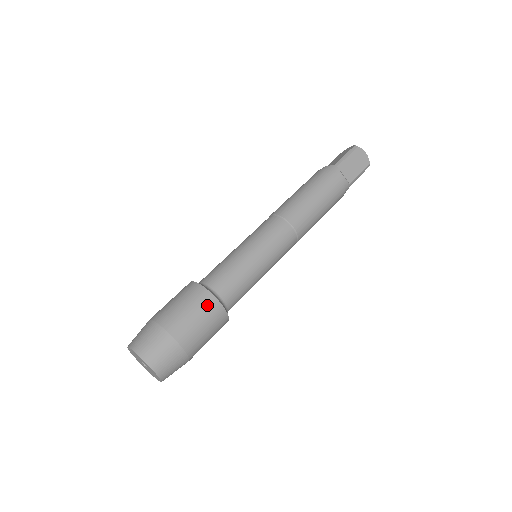
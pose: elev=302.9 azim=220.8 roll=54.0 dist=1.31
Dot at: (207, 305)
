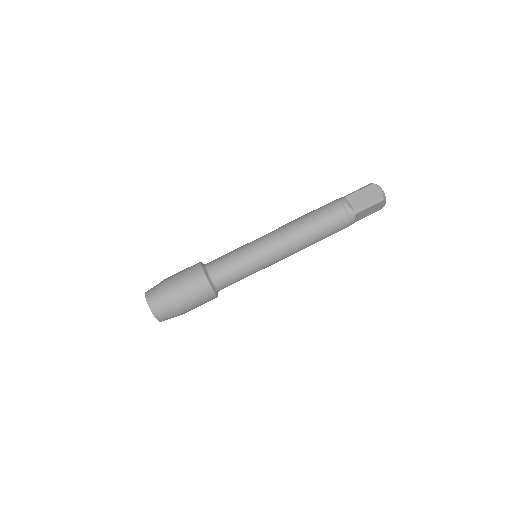
Dot at: (195, 273)
